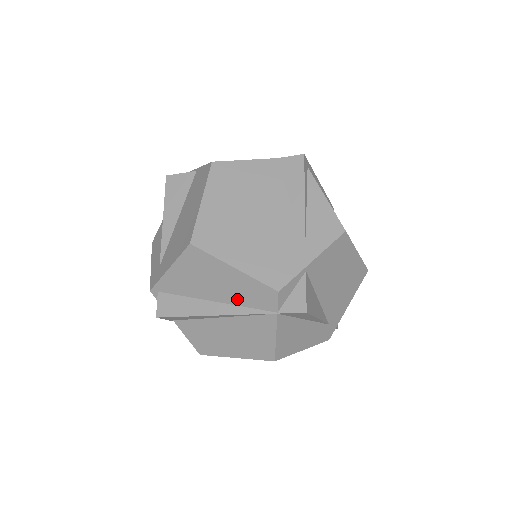
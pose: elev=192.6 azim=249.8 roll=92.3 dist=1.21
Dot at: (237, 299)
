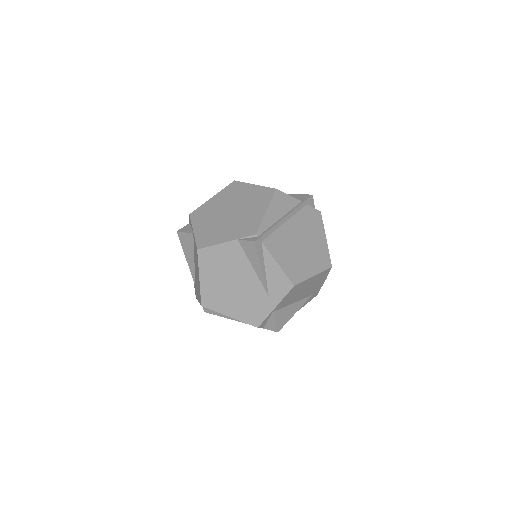
Dot at: occluded
